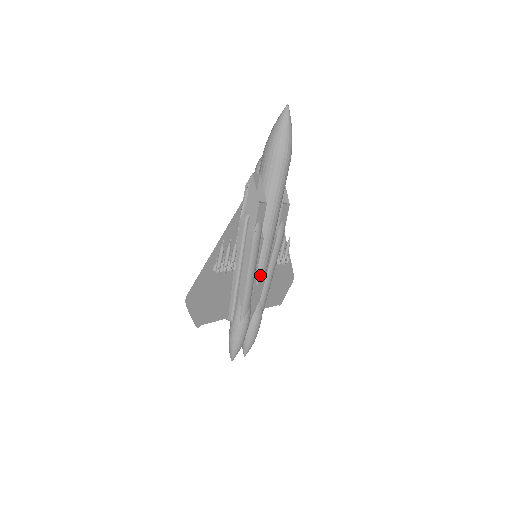
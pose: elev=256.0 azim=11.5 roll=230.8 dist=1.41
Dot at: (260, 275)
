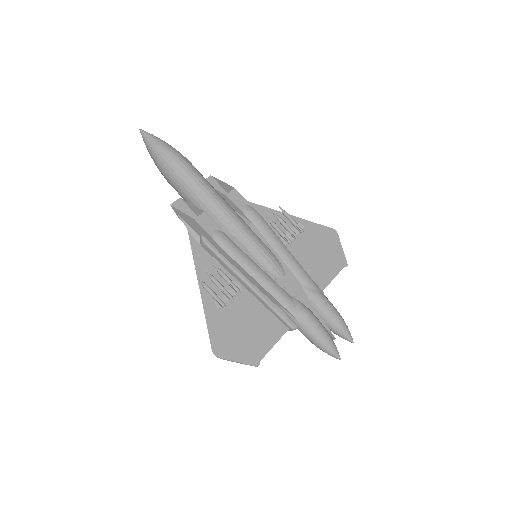
Dot at: (271, 268)
